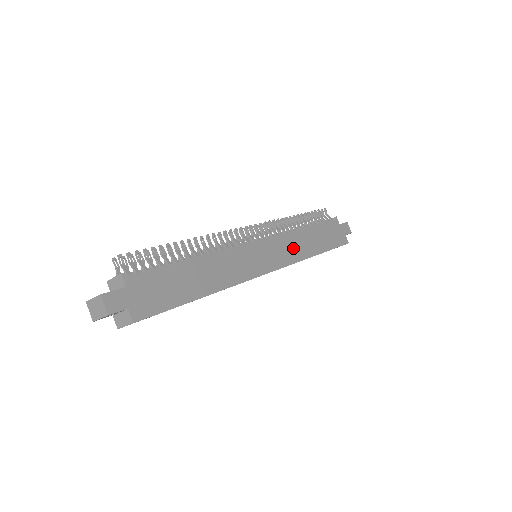
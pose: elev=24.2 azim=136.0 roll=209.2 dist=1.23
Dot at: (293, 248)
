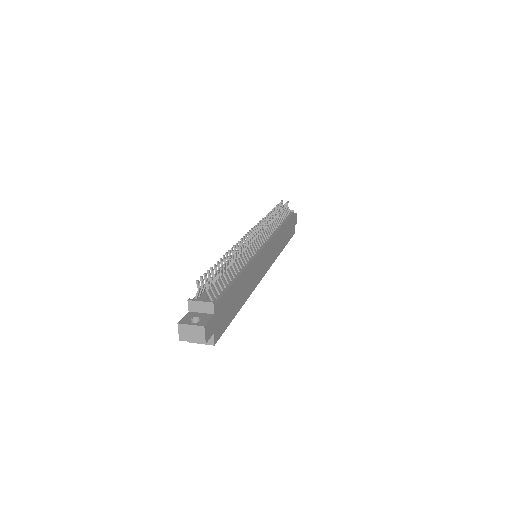
Dot at: (276, 247)
